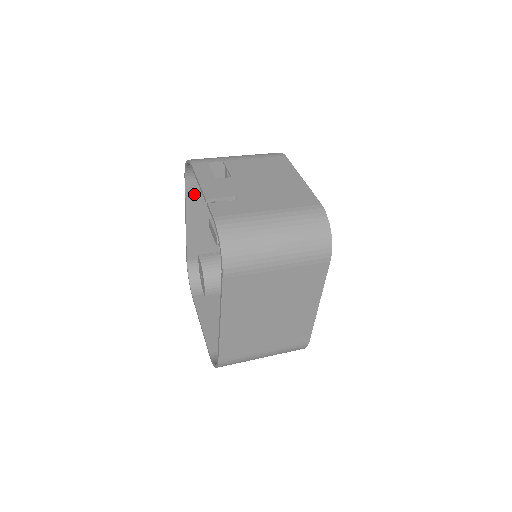
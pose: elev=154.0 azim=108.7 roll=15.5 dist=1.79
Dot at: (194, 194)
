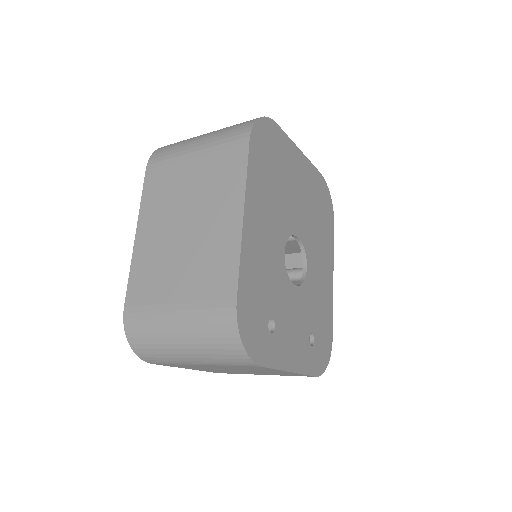
Dot at: occluded
